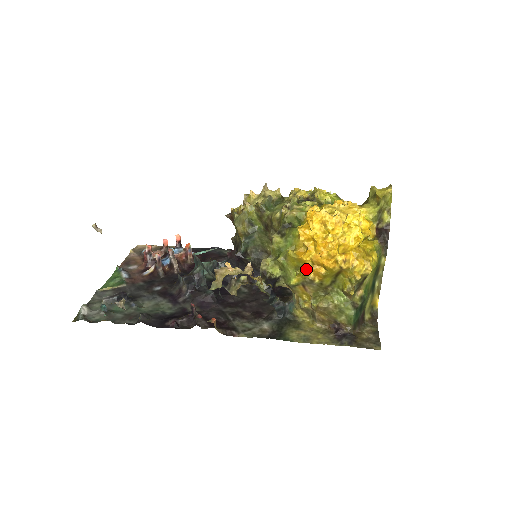
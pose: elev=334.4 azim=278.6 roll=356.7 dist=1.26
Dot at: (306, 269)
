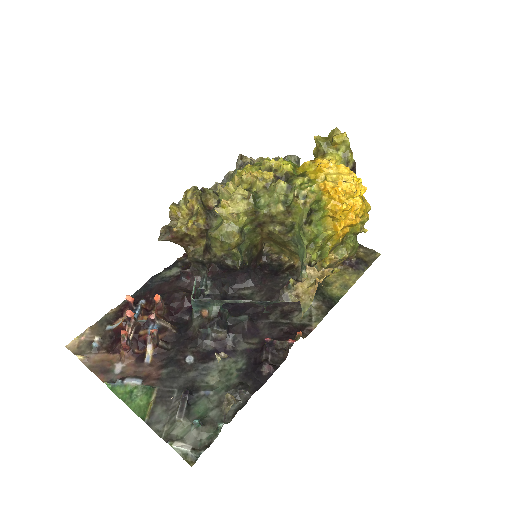
Dot at: (333, 237)
